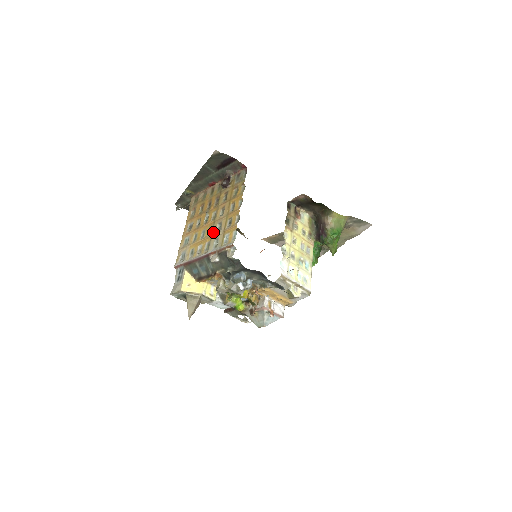
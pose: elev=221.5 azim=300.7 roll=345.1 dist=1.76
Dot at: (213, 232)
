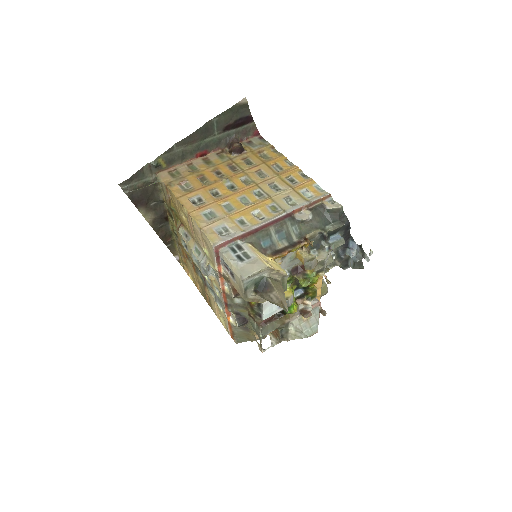
Dot at: (270, 193)
